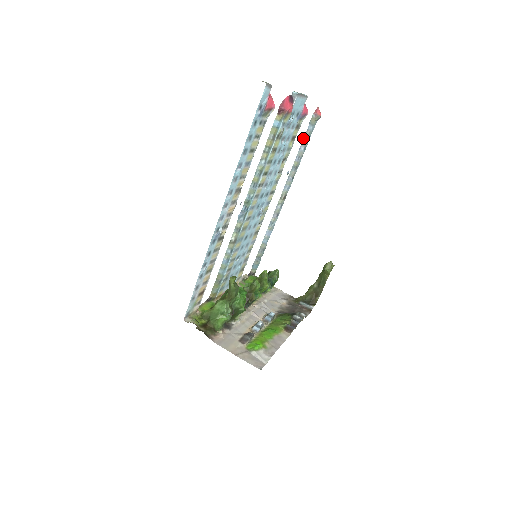
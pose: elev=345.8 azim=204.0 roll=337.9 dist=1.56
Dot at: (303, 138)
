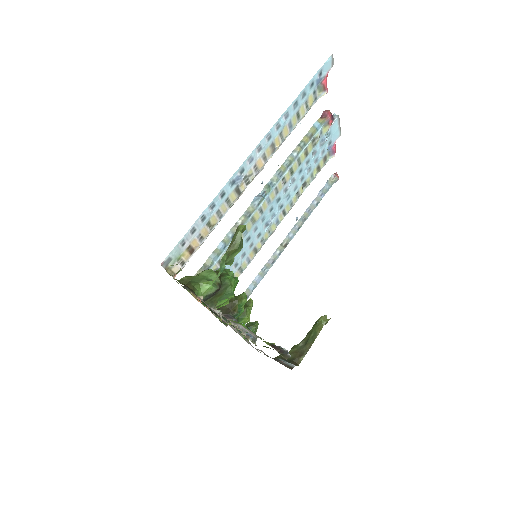
Dot at: (318, 193)
